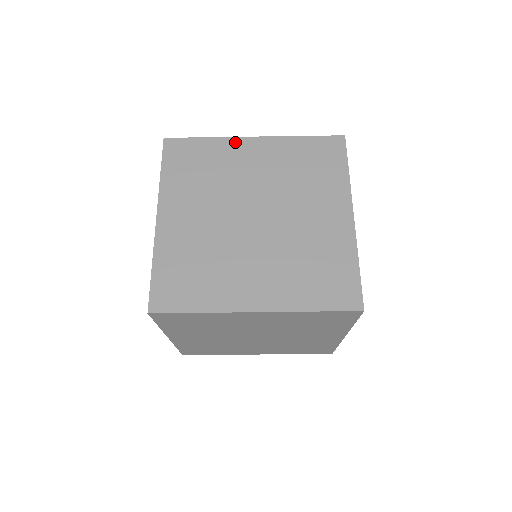
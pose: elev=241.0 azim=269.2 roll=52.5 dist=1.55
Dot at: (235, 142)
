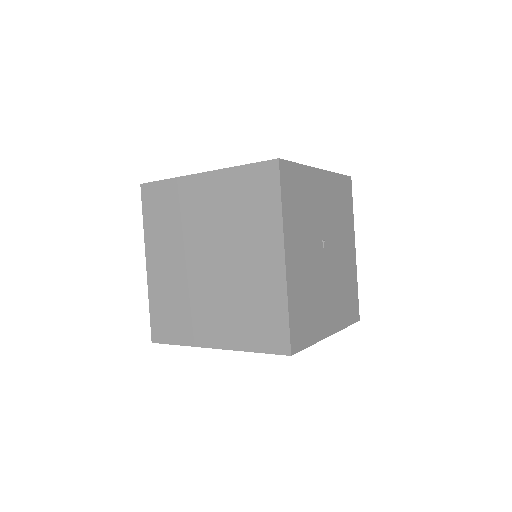
Dot at: (188, 181)
